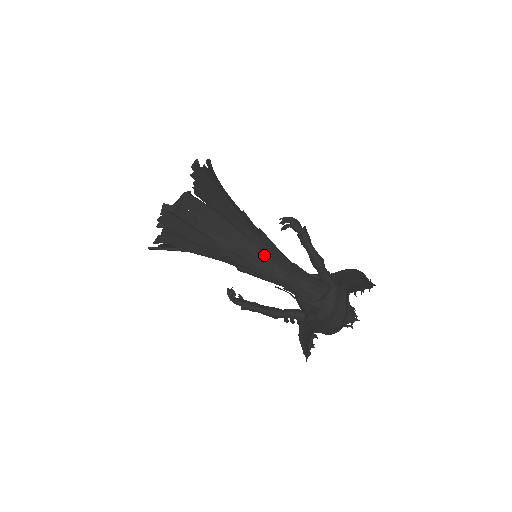
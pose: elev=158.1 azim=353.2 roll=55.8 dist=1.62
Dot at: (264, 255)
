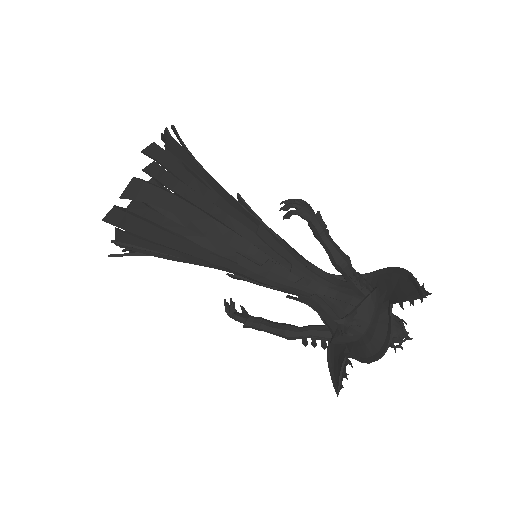
Dot at: (264, 255)
